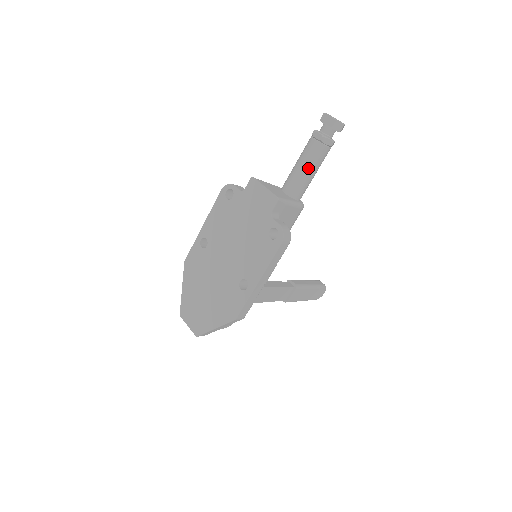
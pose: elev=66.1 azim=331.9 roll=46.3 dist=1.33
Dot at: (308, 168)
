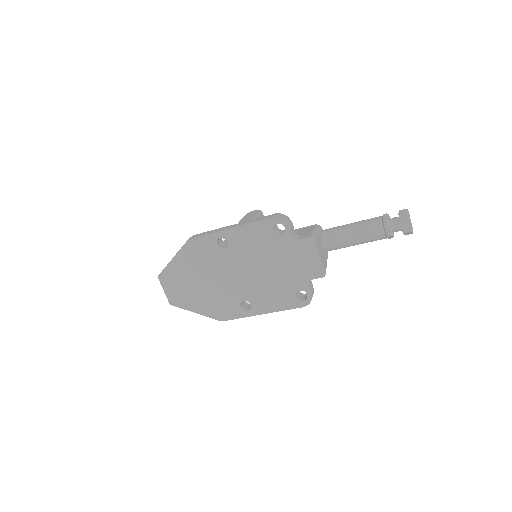
Dot at: (359, 243)
